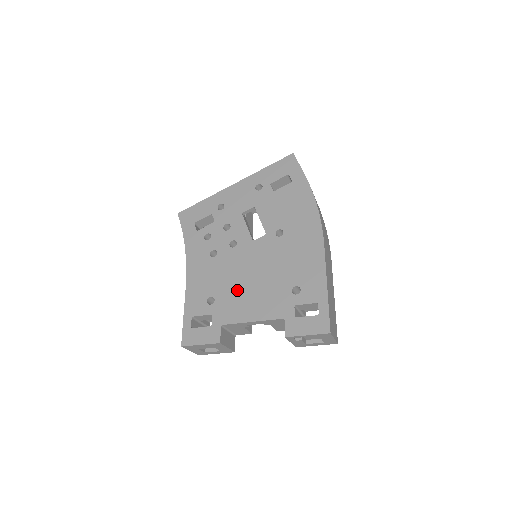
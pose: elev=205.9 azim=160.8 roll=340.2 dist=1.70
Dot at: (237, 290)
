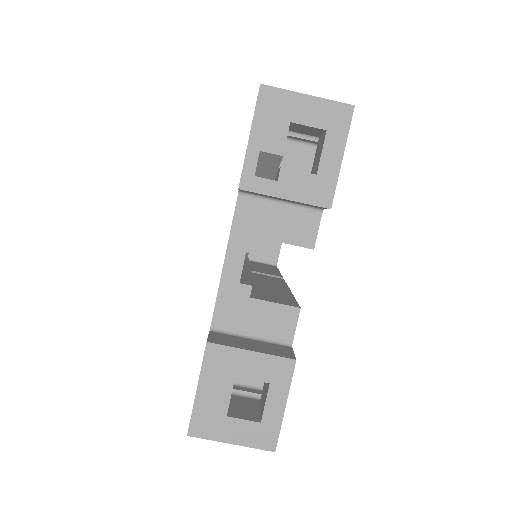
Dot at: occluded
